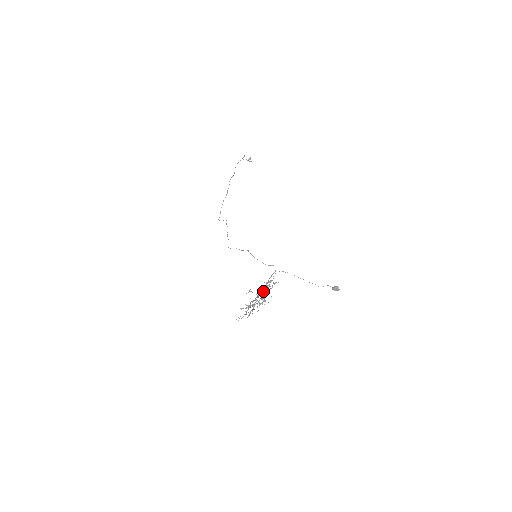
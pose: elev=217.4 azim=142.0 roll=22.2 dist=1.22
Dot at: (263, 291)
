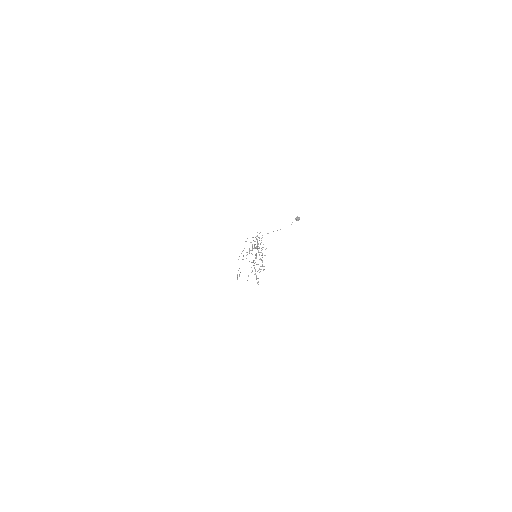
Dot at: (257, 246)
